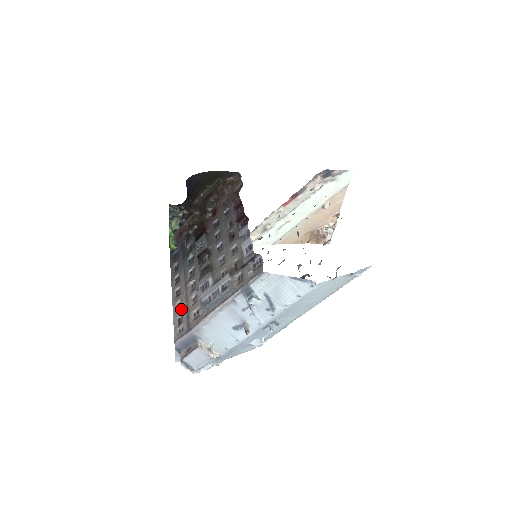
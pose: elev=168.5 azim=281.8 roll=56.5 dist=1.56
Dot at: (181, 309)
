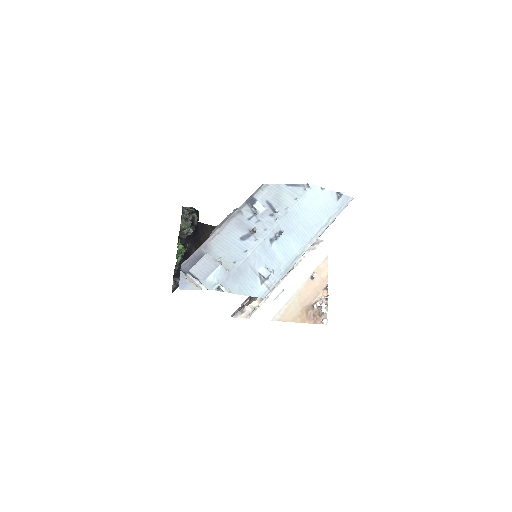
Dot at: occluded
